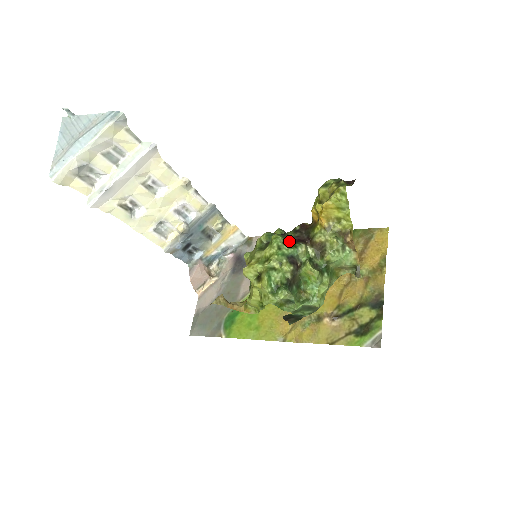
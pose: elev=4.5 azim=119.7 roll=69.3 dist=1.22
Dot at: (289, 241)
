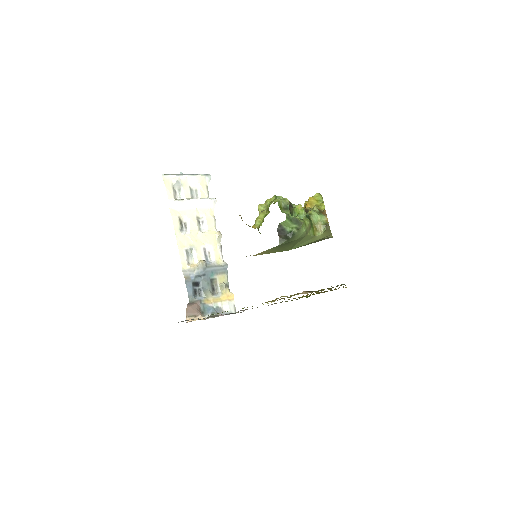
Dot at: occluded
